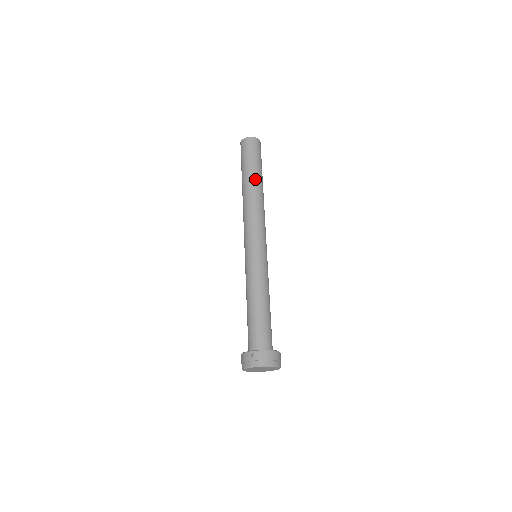
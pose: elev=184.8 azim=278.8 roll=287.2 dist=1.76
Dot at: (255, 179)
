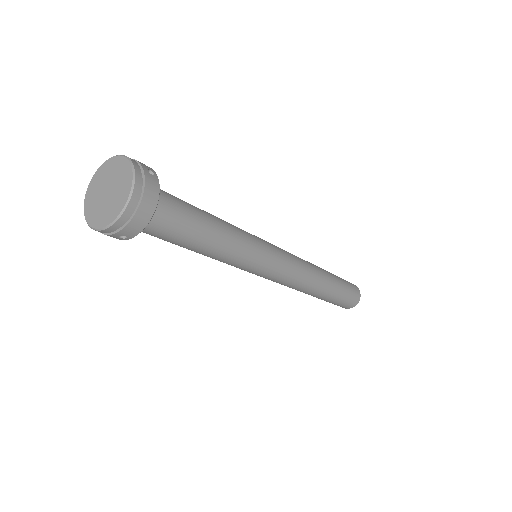
Dot at: occluded
